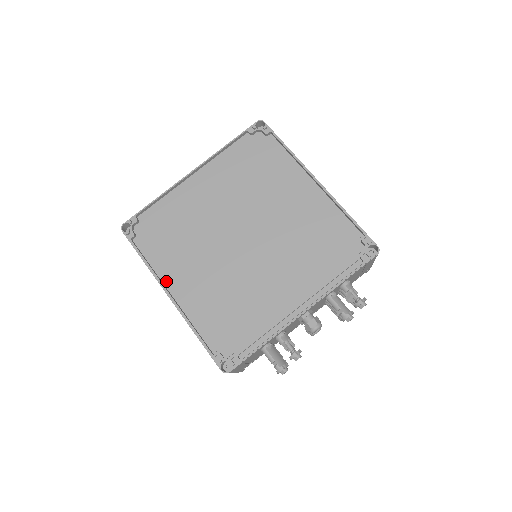
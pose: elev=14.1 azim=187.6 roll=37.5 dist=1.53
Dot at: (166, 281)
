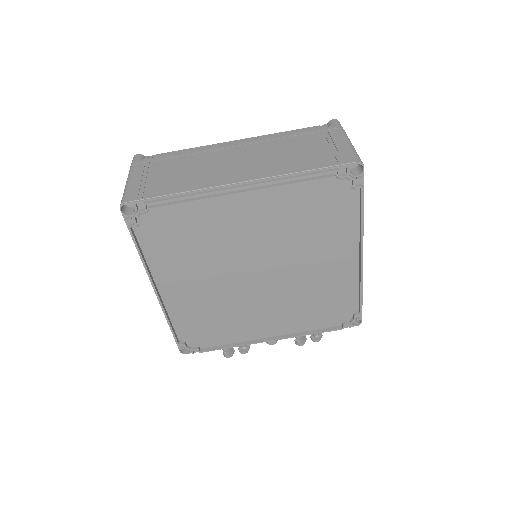
Dot at: (157, 280)
